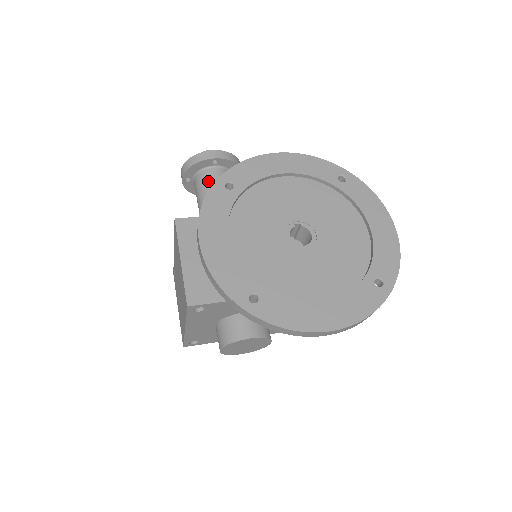
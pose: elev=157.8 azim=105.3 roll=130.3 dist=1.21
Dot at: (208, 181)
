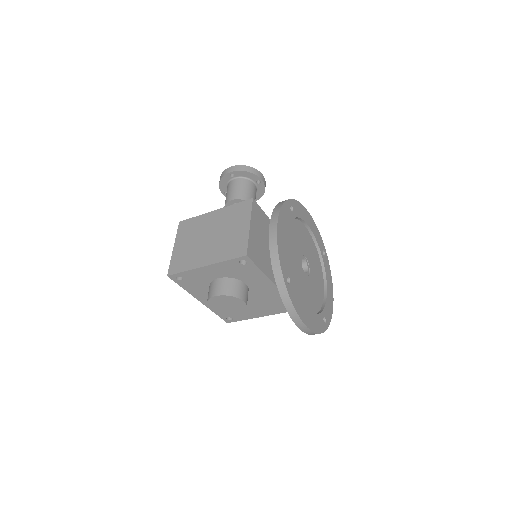
Dot at: (249, 189)
